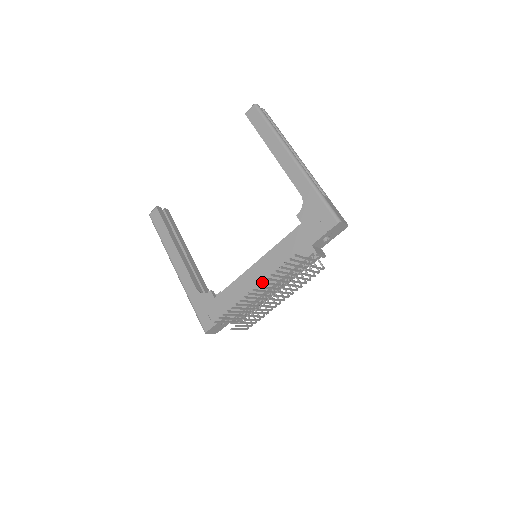
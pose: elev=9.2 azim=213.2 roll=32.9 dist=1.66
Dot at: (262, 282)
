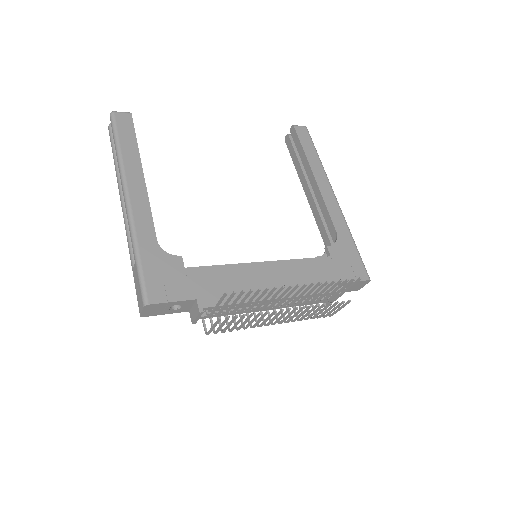
Dot at: (314, 283)
